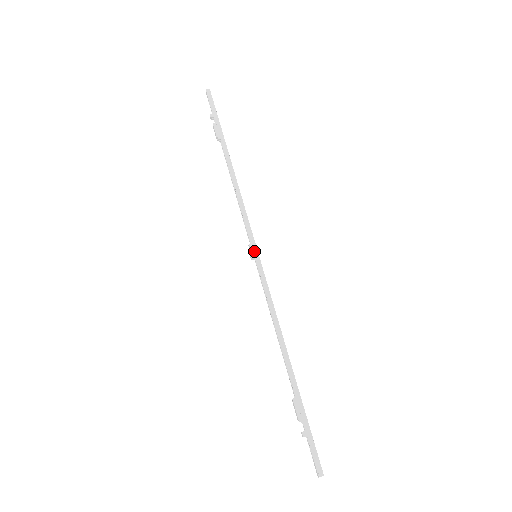
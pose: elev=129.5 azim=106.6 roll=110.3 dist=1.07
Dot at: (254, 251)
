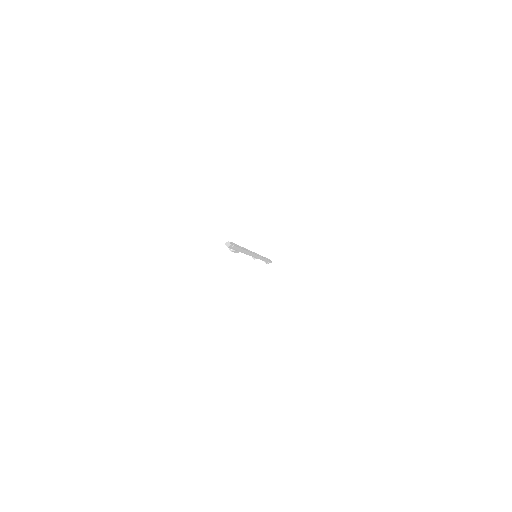
Dot at: (256, 258)
